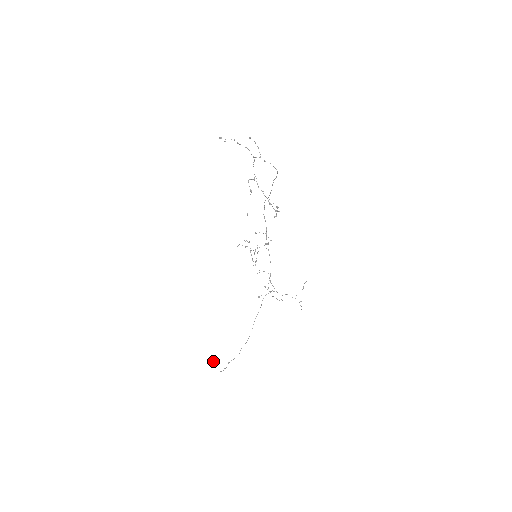
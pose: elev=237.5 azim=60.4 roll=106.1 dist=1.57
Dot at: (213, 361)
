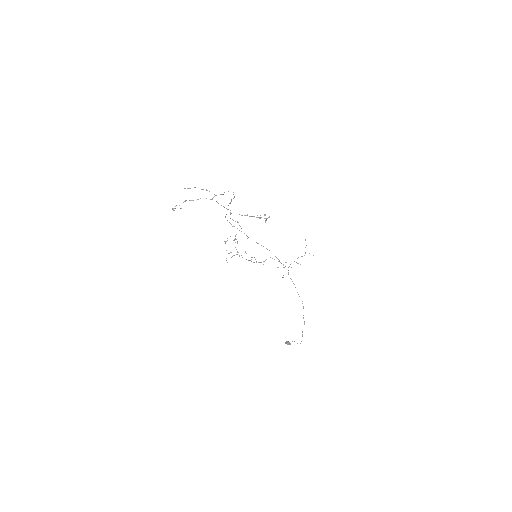
Dot at: (287, 344)
